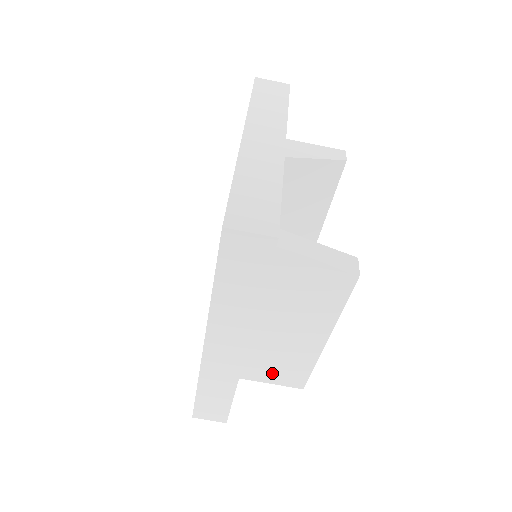
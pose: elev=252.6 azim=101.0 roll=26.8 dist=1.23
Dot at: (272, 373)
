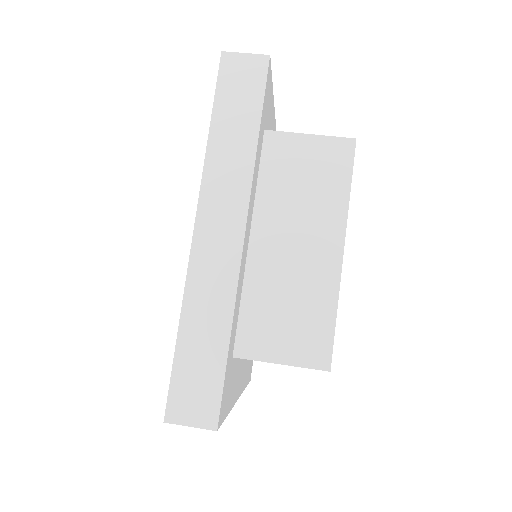
Dot at: (282, 336)
